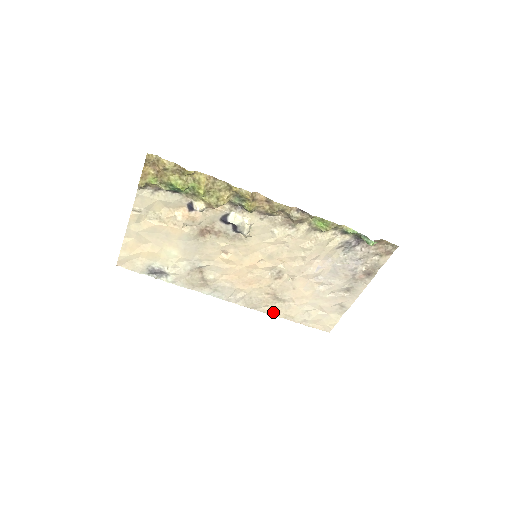
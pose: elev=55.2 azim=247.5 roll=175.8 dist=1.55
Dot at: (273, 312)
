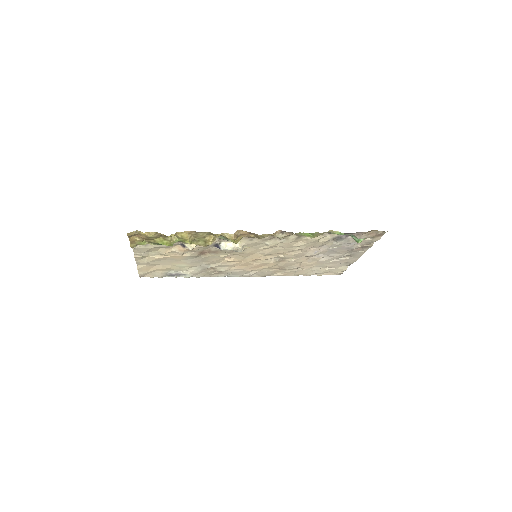
Dot at: (286, 275)
